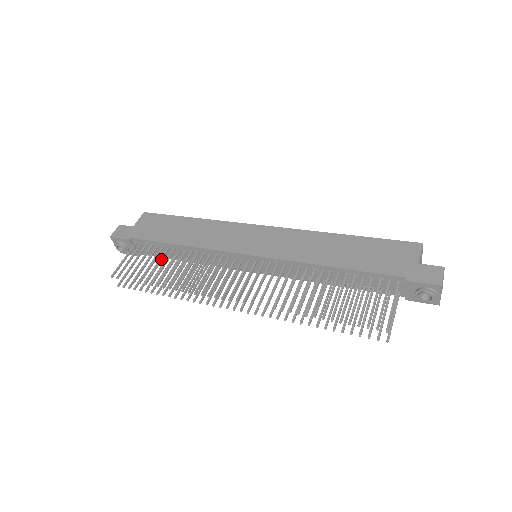
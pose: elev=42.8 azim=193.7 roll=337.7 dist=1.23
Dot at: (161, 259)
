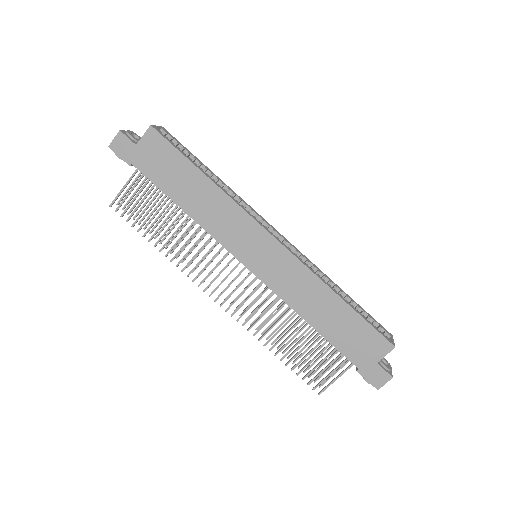
Dot at: (162, 213)
